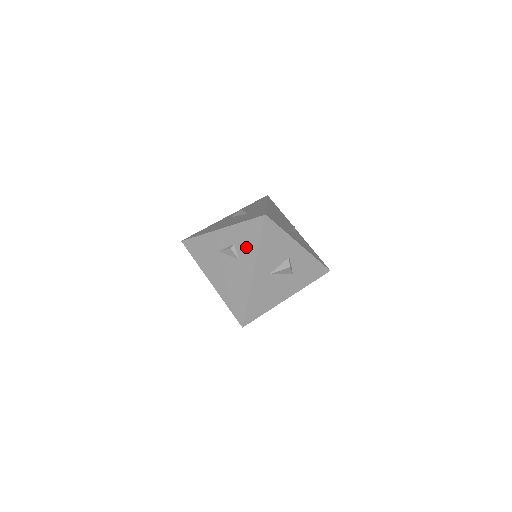
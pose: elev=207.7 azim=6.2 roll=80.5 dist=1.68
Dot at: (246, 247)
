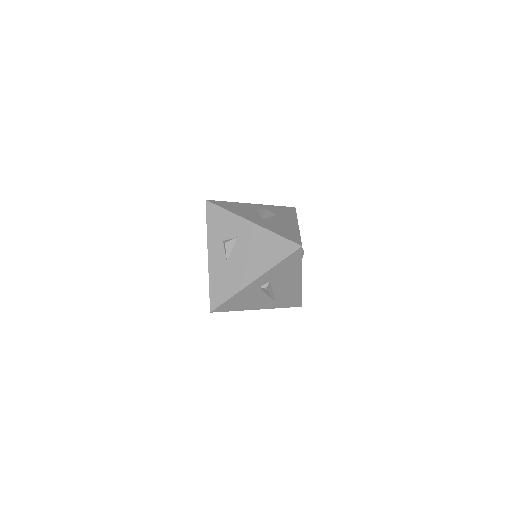
Dot at: (228, 226)
